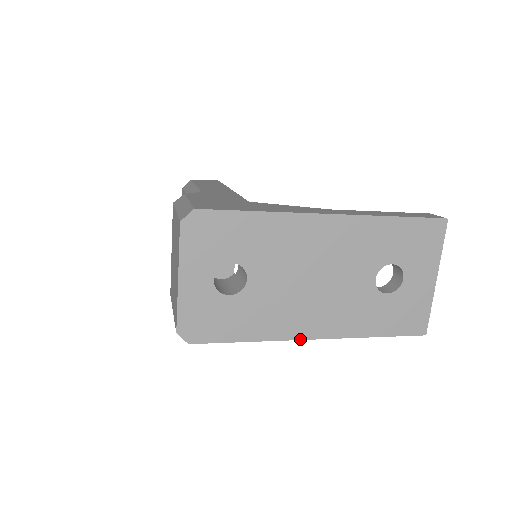
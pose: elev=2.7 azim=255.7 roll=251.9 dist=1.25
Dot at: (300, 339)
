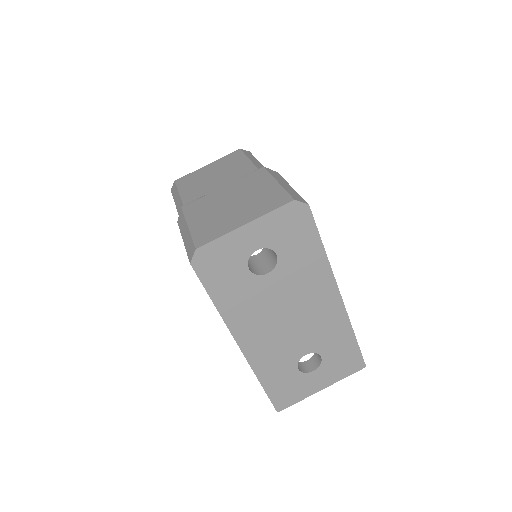
Dot at: (235, 339)
